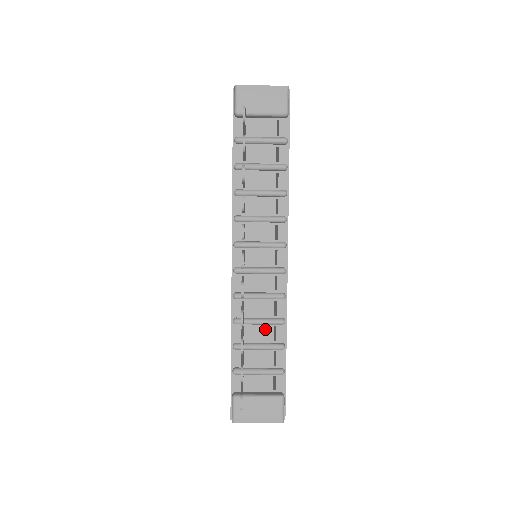
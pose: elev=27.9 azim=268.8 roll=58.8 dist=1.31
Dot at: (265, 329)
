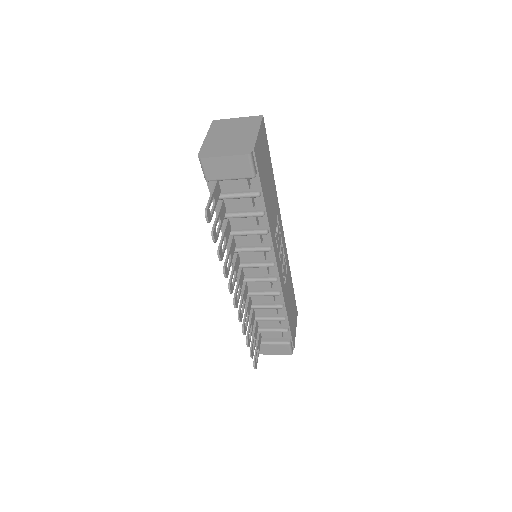
Dot at: (270, 309)
